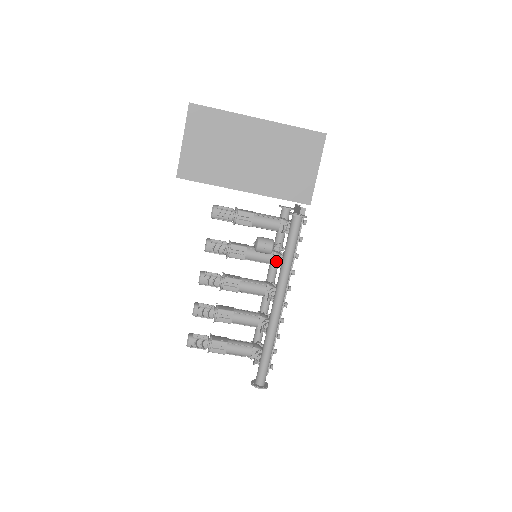
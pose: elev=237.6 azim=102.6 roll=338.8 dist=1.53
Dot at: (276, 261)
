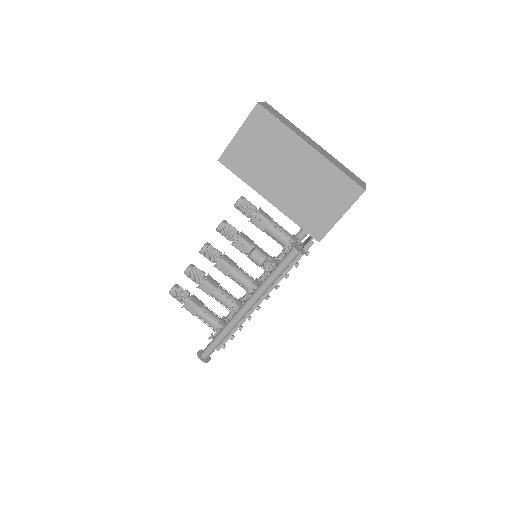
Dot at: (264, 272)
